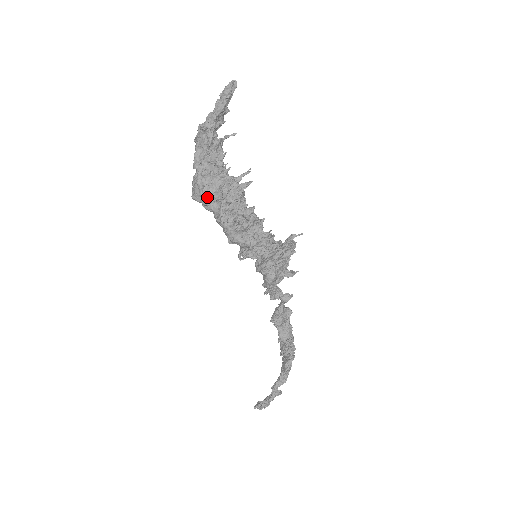
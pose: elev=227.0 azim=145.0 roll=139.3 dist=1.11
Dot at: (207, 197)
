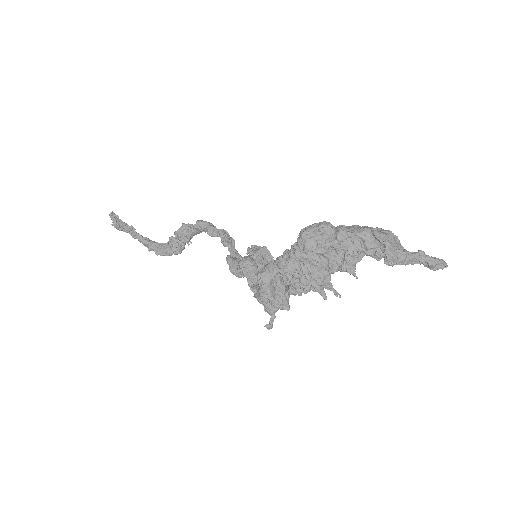
Dot at: (304, 258)
